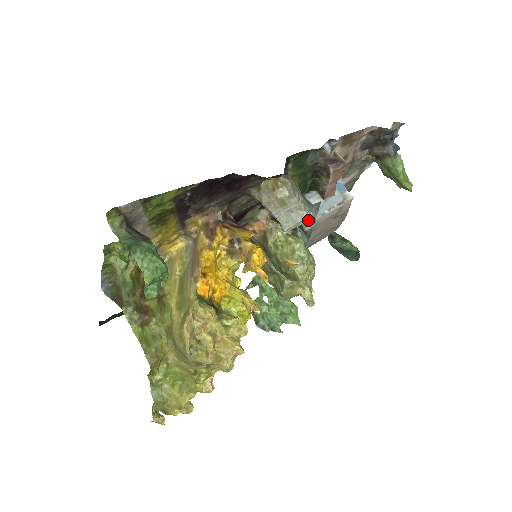
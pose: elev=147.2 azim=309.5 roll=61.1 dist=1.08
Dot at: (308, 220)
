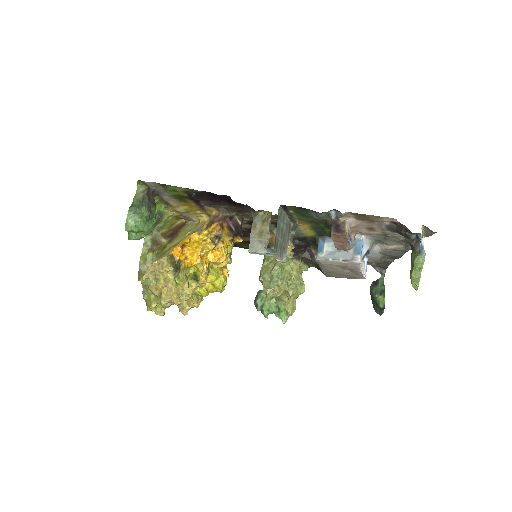
Dot at: (273, 255)
